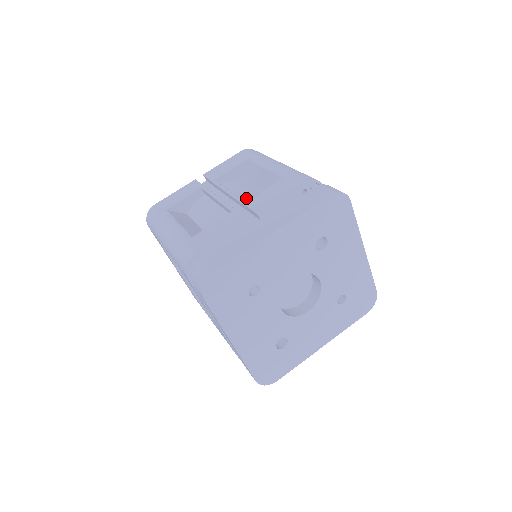
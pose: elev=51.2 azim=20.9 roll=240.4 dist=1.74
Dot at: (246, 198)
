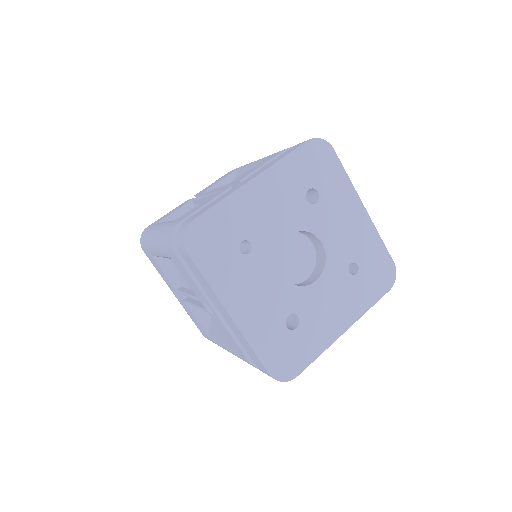
Dot at: occluded
